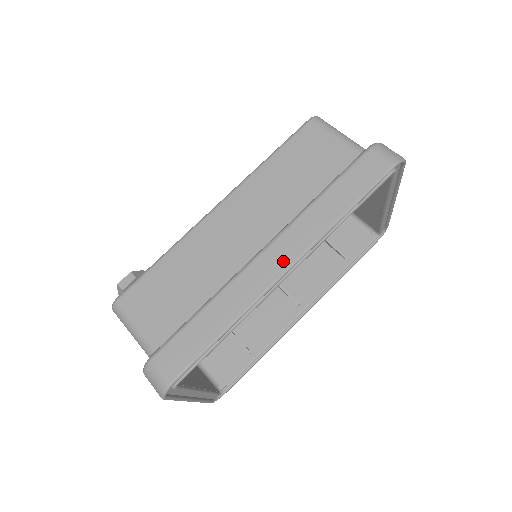
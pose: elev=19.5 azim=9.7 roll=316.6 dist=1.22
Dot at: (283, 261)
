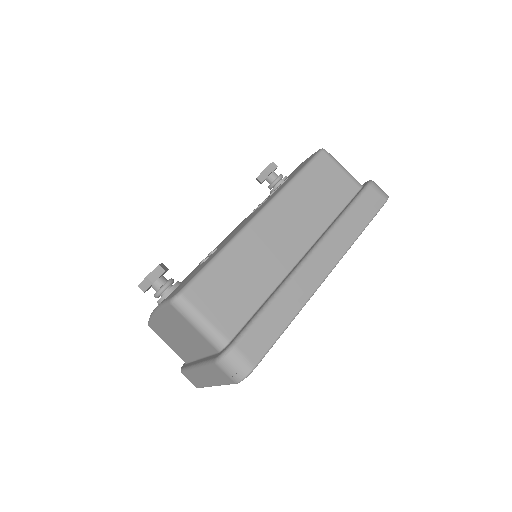
Dot at: (325, 266)
